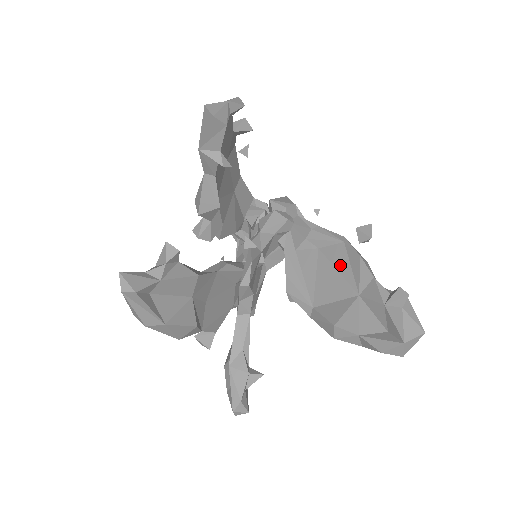
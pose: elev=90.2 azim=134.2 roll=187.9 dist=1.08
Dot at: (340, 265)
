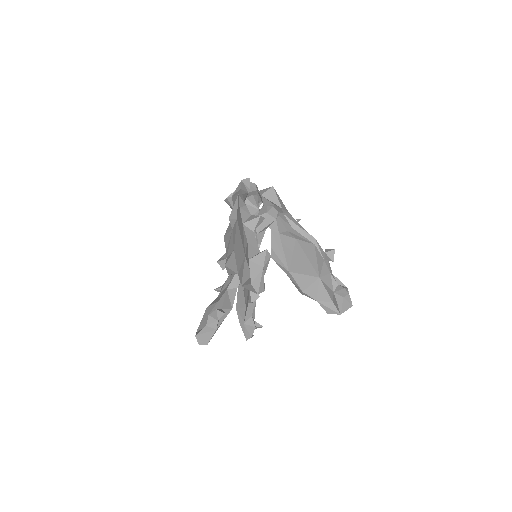
Dot at: (310, 256)
